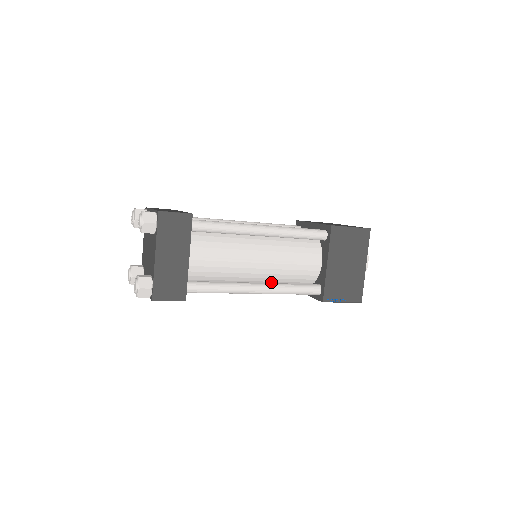
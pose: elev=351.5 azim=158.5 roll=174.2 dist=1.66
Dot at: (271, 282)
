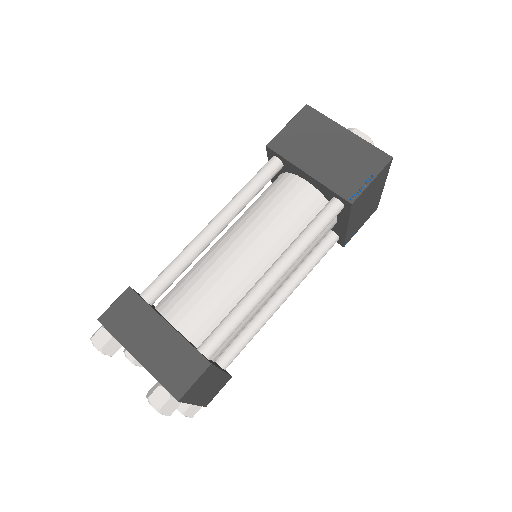
Dot at: occluded
